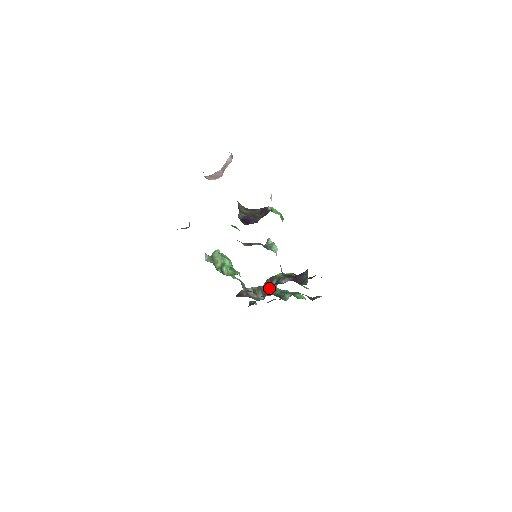
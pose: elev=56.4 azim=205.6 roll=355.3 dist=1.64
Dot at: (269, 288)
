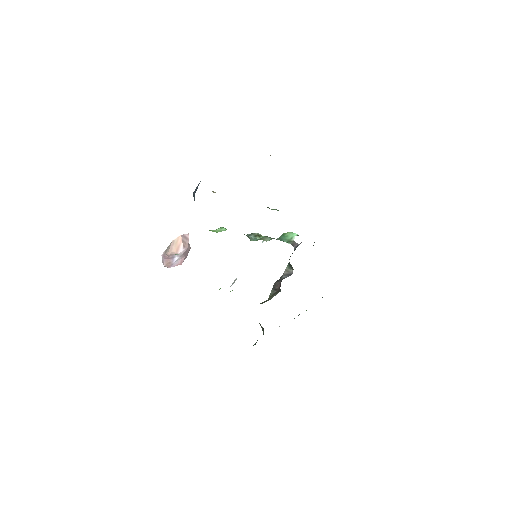
Dot at: (281, 280)
